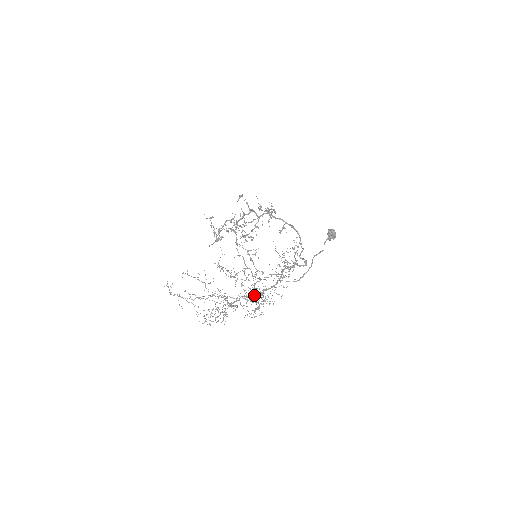
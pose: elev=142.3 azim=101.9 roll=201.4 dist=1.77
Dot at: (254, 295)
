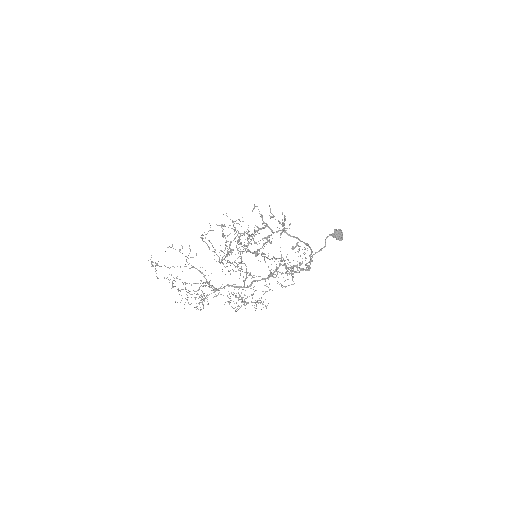
Dot at: occluded
